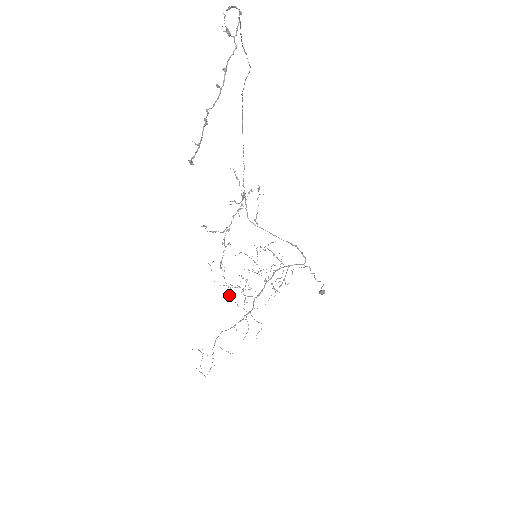
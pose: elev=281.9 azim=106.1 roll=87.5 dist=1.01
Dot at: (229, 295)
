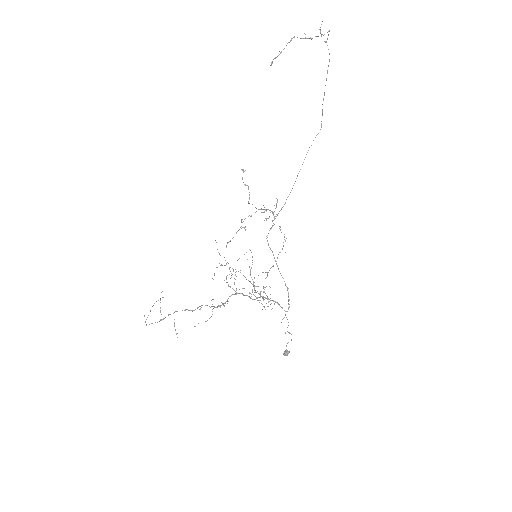
Dot at: occluded
